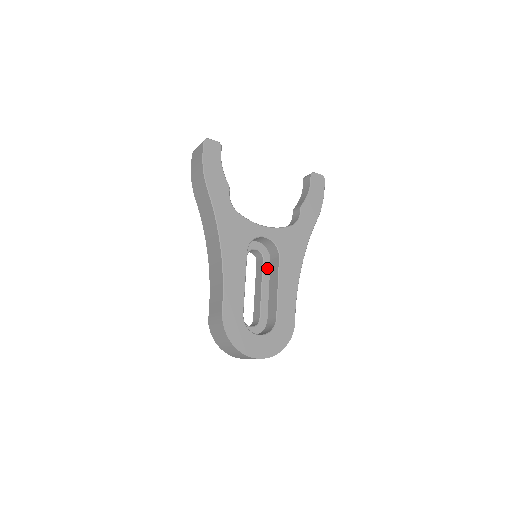
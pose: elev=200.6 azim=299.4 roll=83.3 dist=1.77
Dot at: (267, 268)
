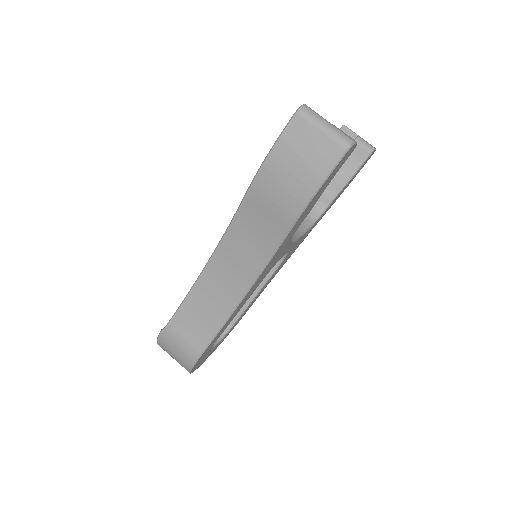
Dot at: occluded
